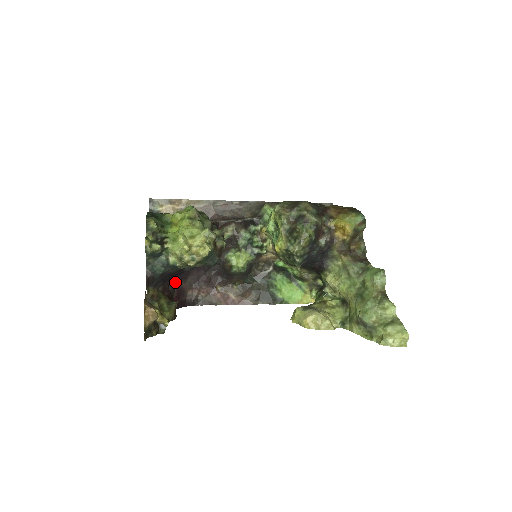
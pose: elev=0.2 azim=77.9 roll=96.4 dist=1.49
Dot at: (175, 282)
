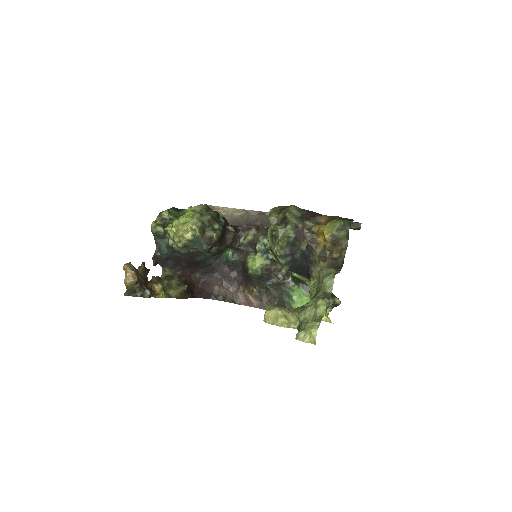
Dot at: (201, 274)
